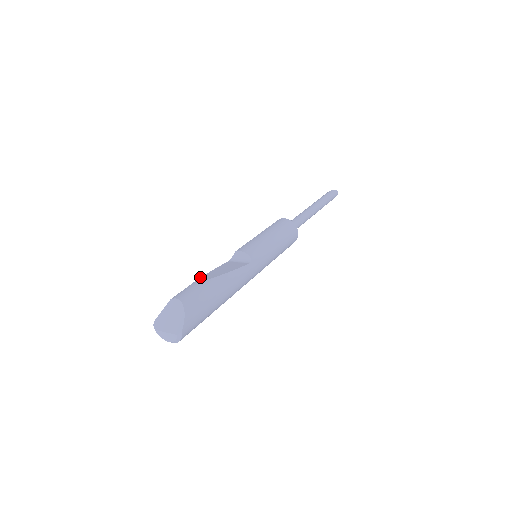
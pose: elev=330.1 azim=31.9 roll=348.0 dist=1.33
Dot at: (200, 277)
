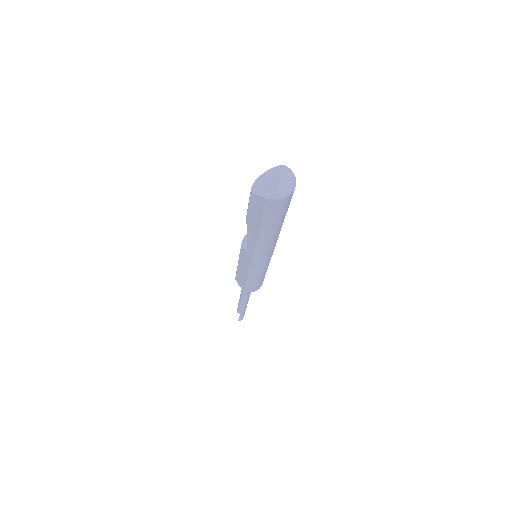
Dot at: (246, 217)
